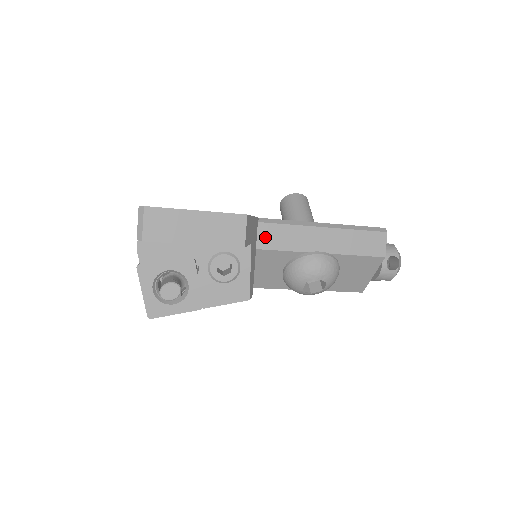
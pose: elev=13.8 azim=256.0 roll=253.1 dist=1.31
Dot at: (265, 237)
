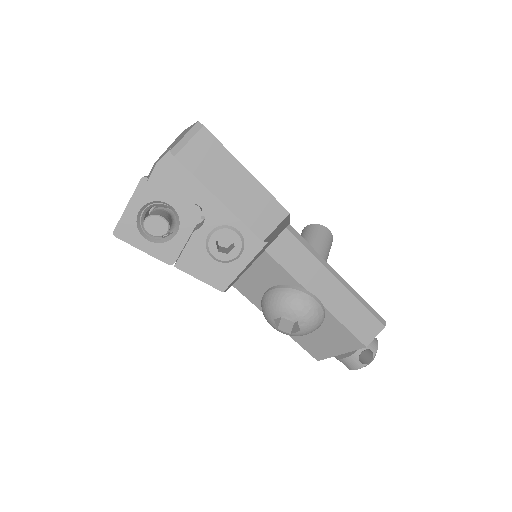
Dot at: (281, 246)
